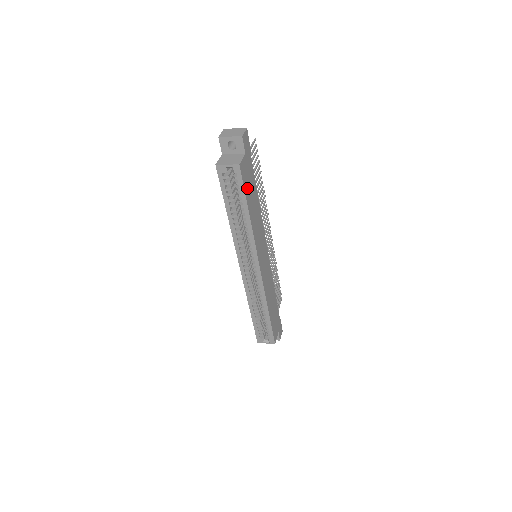
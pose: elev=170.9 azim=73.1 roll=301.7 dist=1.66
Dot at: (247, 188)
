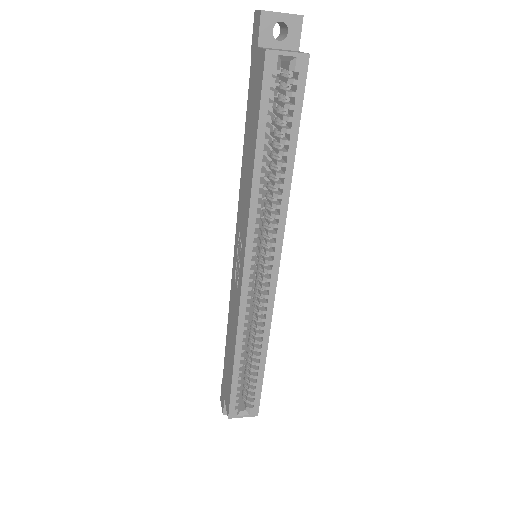
Dot at: occluded
